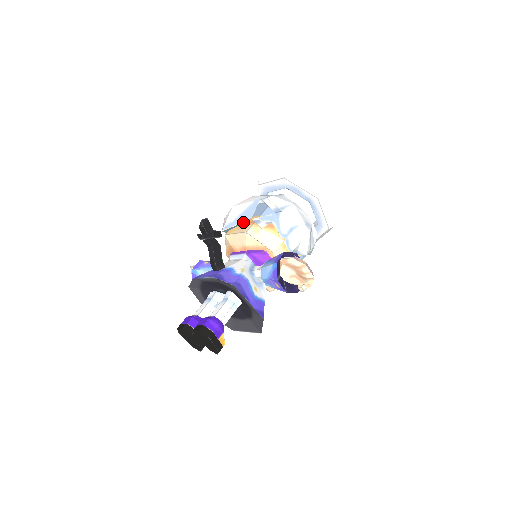
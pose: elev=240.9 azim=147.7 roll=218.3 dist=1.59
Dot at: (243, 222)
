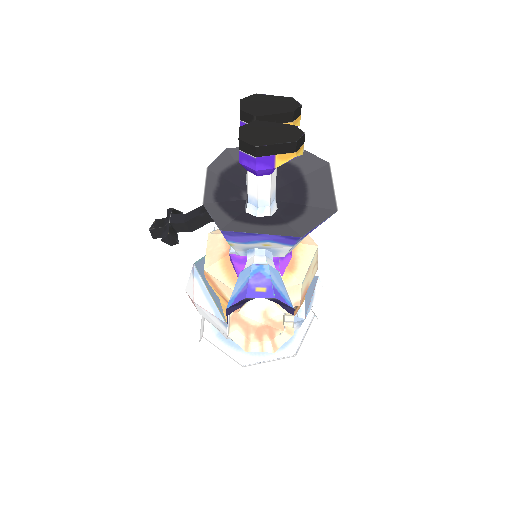
Dot at: (203, 259)
